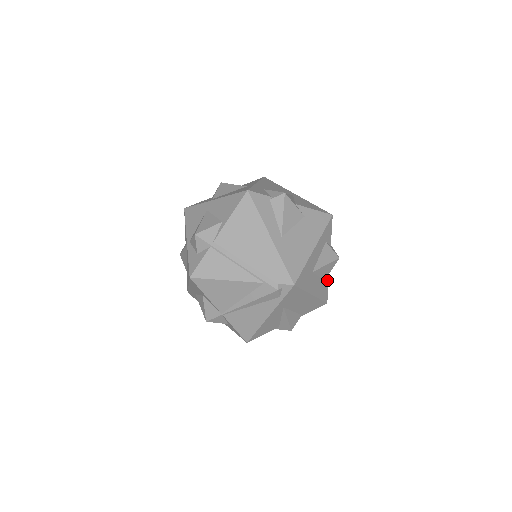
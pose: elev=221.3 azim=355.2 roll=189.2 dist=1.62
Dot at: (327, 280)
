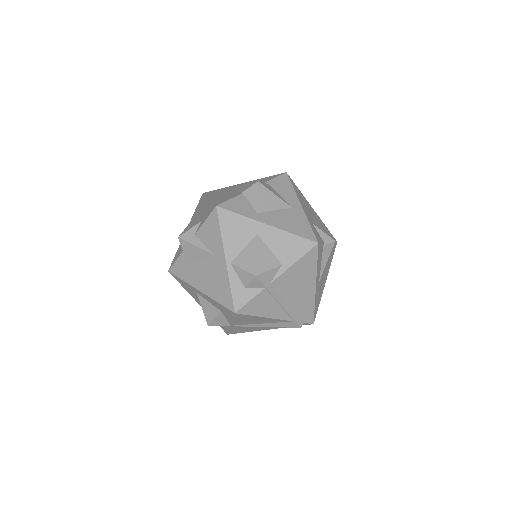
Dot at: occluded
